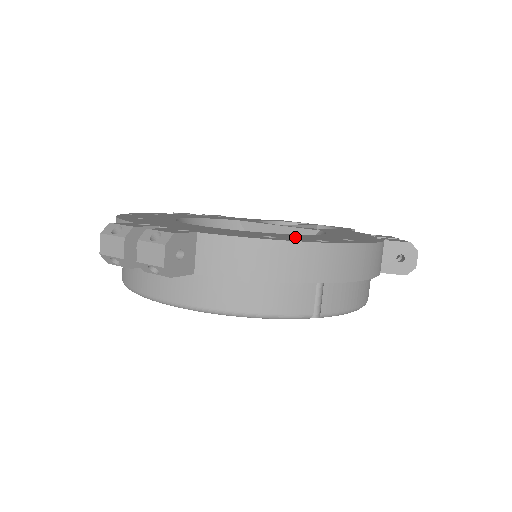
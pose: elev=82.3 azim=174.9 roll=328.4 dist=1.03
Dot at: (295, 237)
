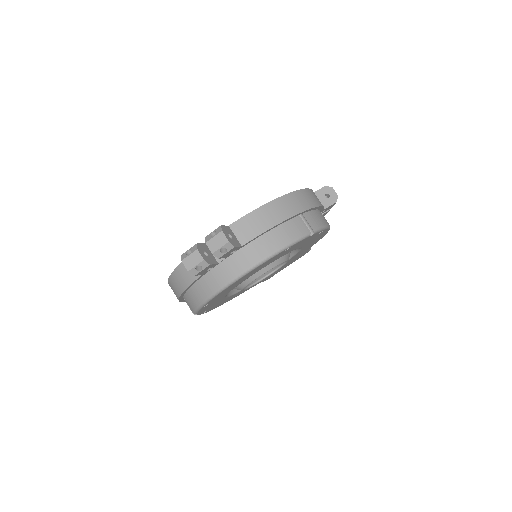
Dot at: occluded
